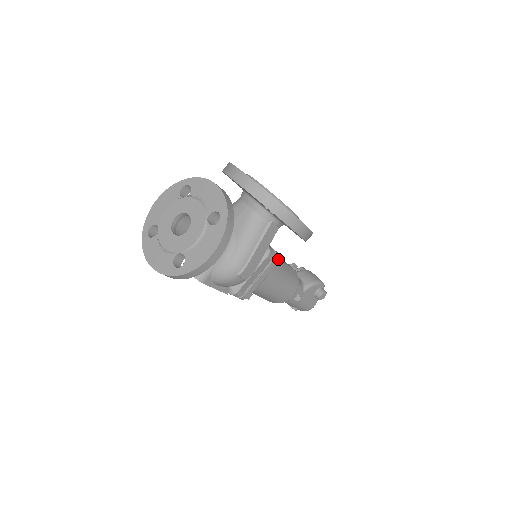
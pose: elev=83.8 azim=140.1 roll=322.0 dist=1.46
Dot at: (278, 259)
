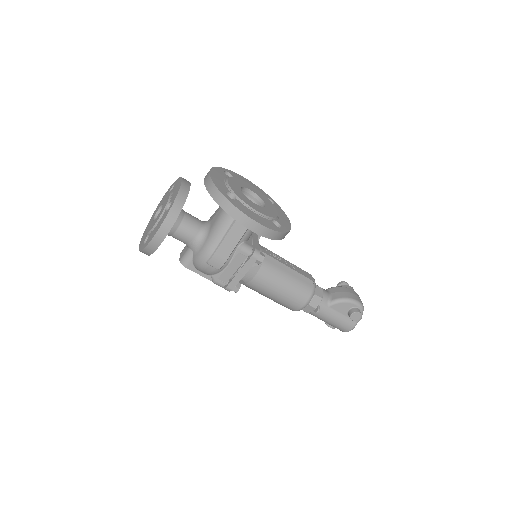
Dot at: (258, 256)
